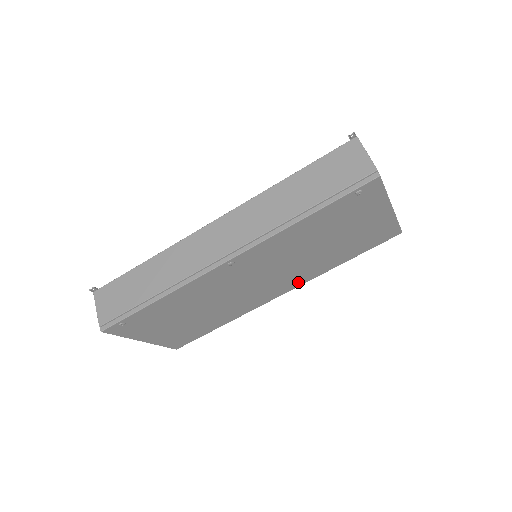
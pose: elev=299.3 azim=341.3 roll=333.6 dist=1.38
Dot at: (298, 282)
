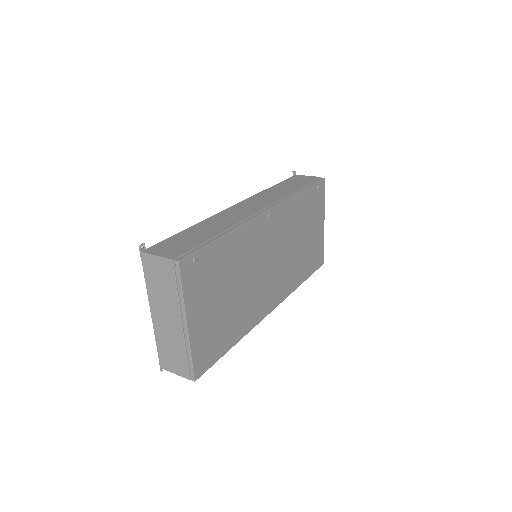
Dot at: (283, 293)
